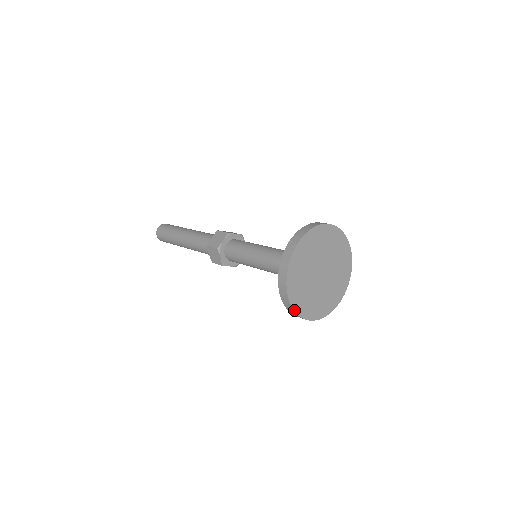
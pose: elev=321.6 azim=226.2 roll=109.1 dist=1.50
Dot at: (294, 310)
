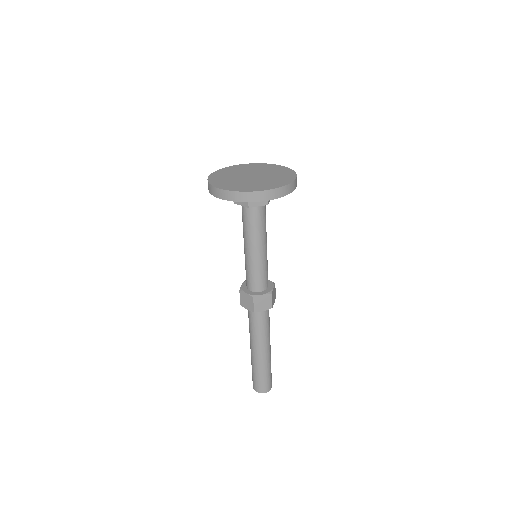
Dot at: (208, 180)
